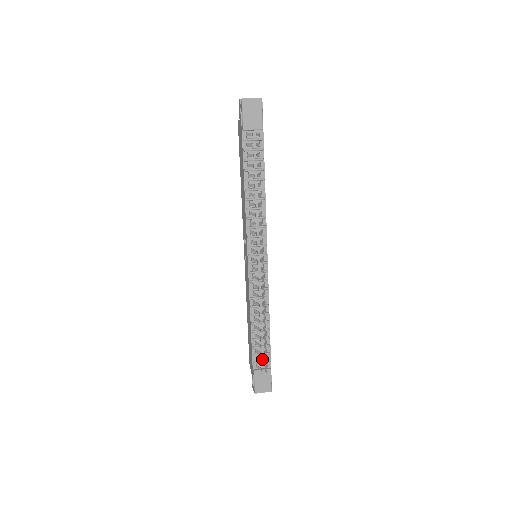
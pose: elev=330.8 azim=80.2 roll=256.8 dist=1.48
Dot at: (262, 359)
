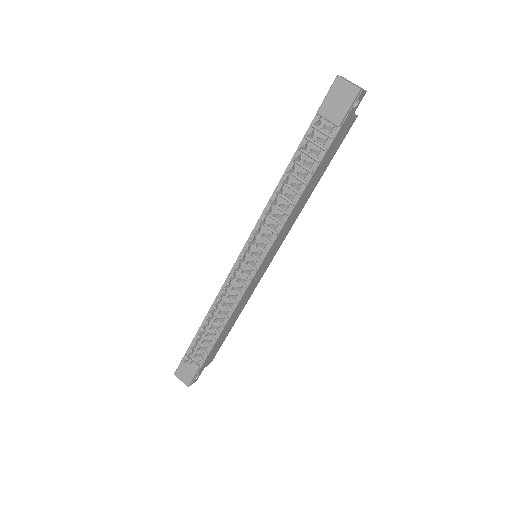
Dot at: (198, 352)
